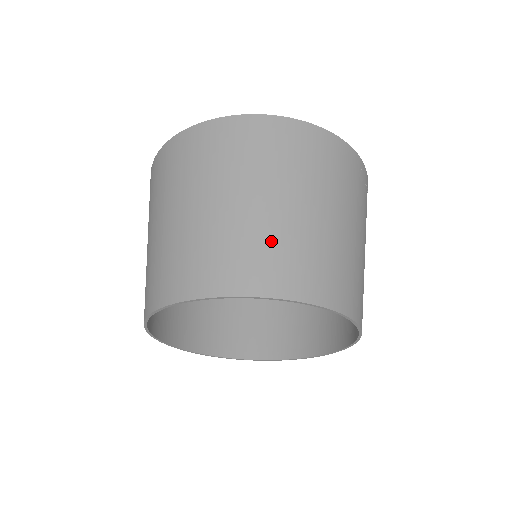
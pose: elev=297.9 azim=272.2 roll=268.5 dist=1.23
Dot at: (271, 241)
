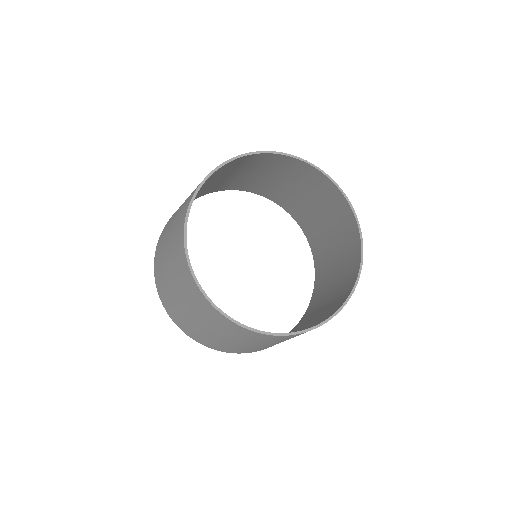
Dot at: (260, 164)
